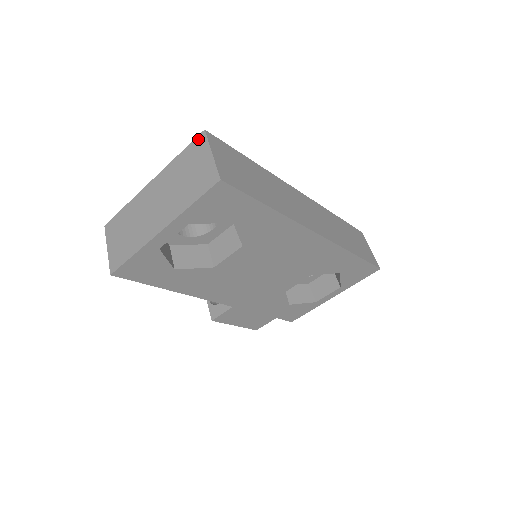
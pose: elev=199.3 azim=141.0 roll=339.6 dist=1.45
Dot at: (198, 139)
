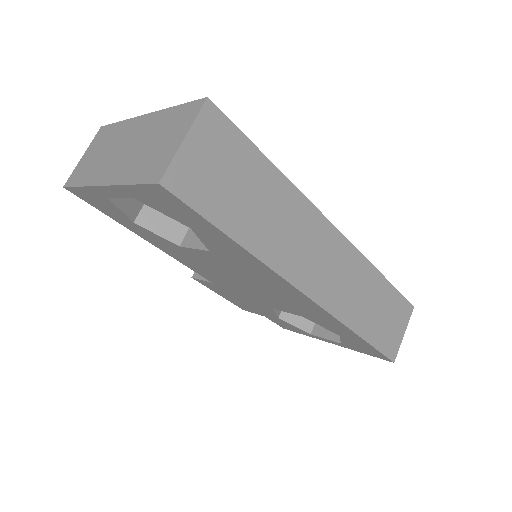
Dot at: (195, 104)
